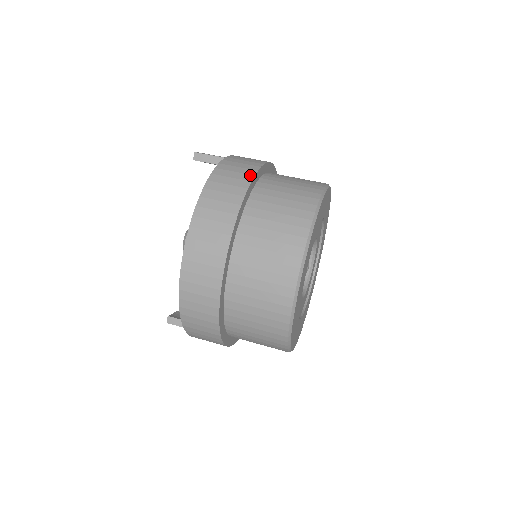
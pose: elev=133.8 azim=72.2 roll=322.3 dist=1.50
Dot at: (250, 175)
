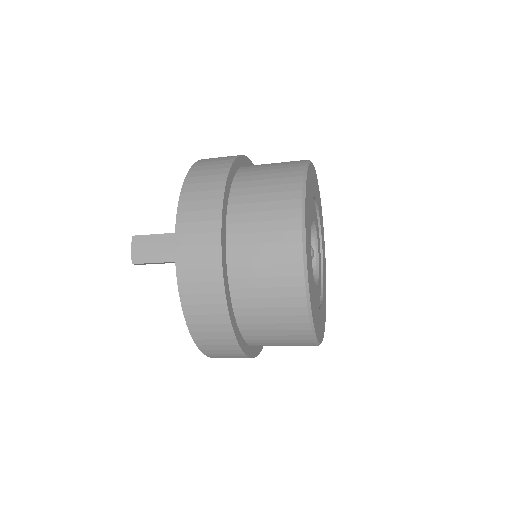
Dot at: occluded
